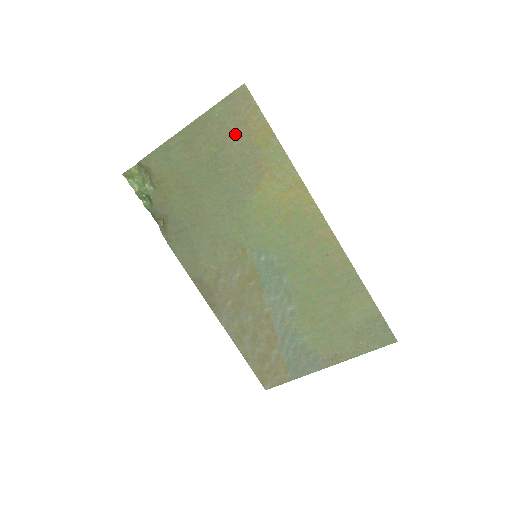
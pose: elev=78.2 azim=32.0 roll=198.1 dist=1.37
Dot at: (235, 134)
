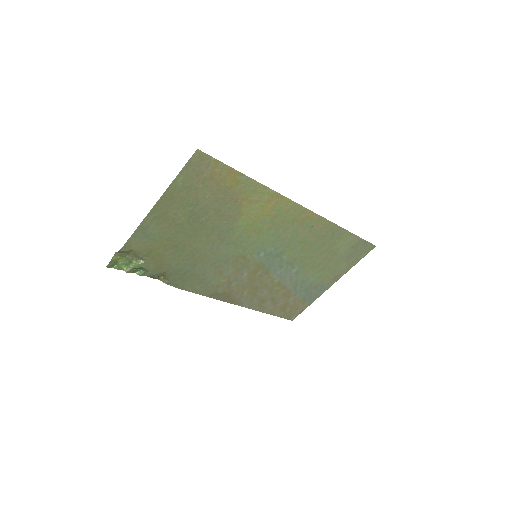
Dot at: (204, 189)
